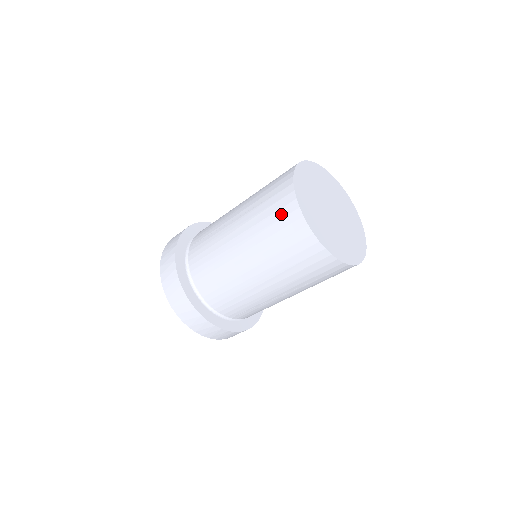
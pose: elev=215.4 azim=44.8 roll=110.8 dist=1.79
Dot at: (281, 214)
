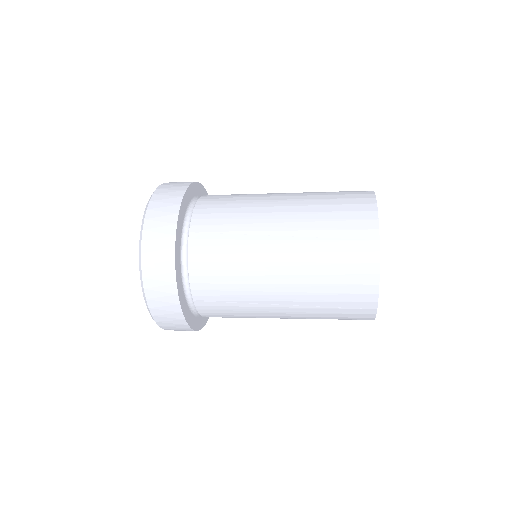
Dot at: (352, 216)
